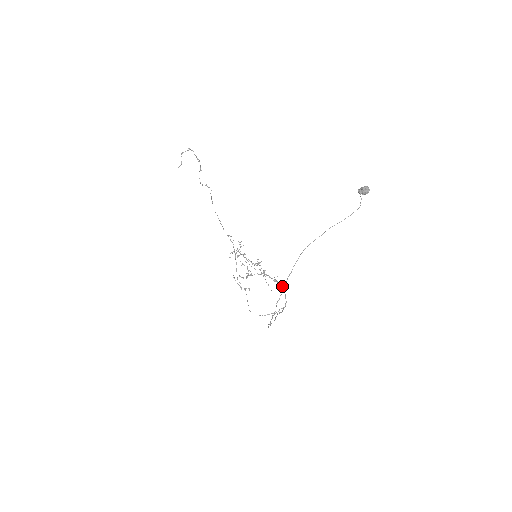
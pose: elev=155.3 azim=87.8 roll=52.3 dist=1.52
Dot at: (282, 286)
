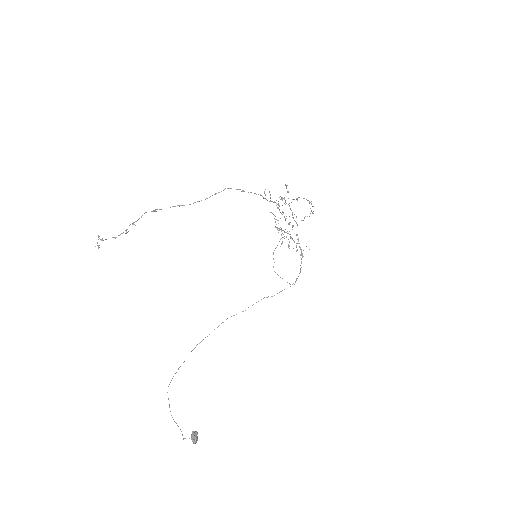
Dot at: (300, 269)
